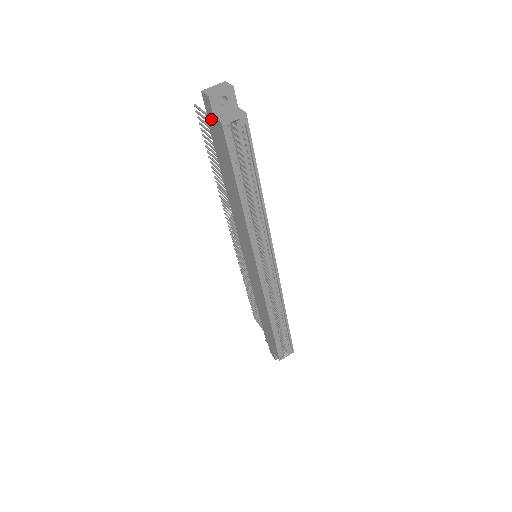
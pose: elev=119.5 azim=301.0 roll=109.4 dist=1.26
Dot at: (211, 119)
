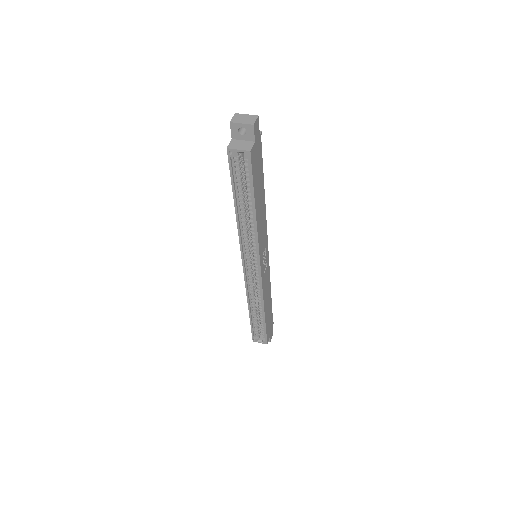
Dot at: occluded
